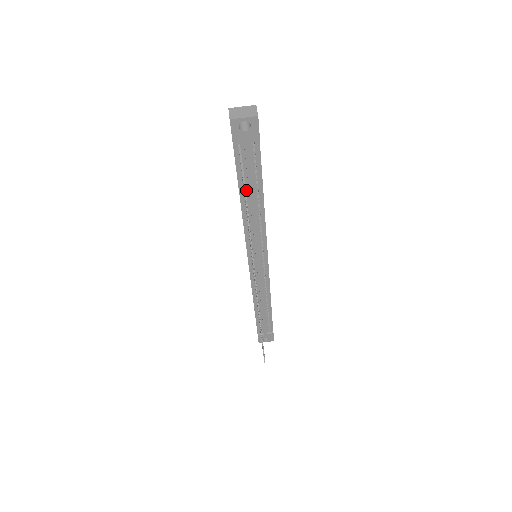
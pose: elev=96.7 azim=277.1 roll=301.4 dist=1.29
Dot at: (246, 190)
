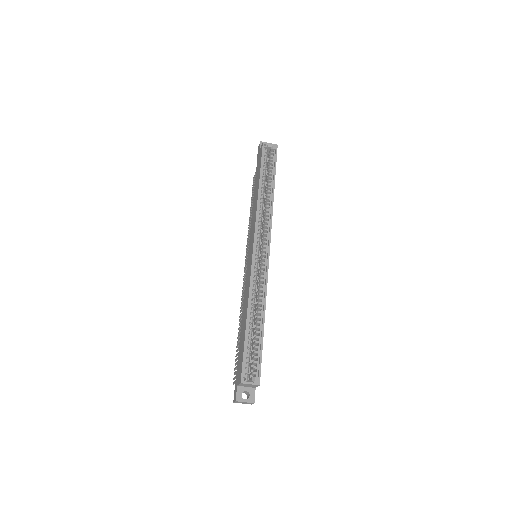
Dot at: occluded
